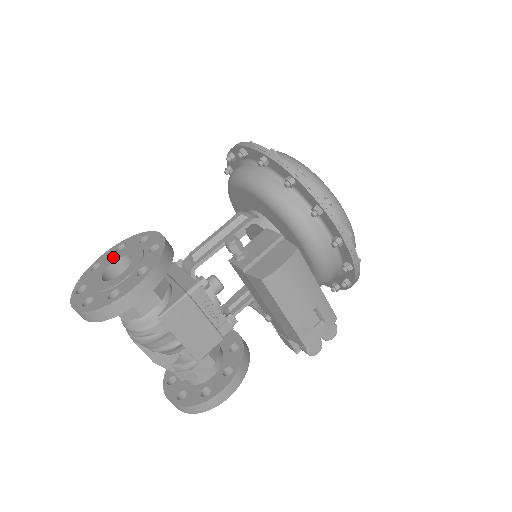
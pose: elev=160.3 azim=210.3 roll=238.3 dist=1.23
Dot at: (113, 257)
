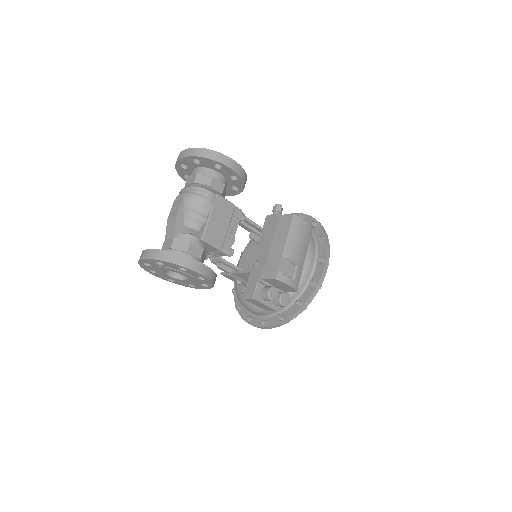
Dot at: occluded
